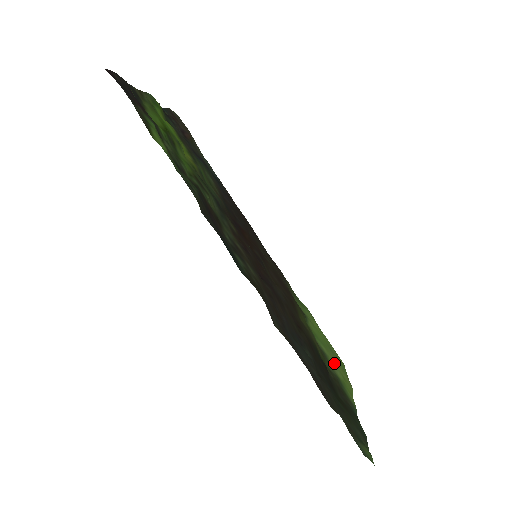
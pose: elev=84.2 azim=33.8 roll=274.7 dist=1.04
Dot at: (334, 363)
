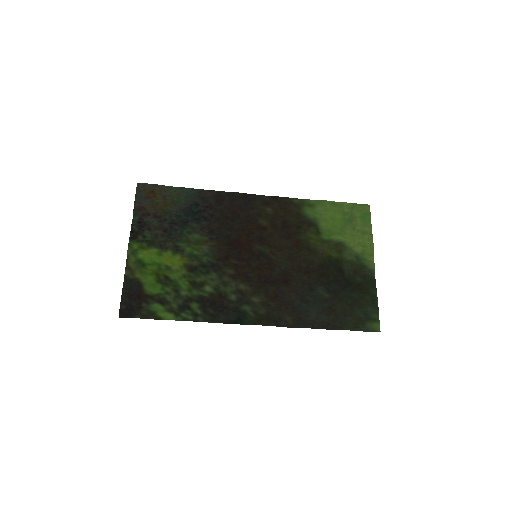
Dot at: (351, 242)
